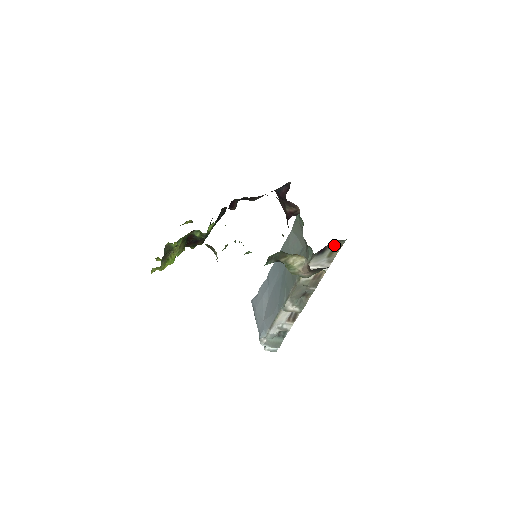
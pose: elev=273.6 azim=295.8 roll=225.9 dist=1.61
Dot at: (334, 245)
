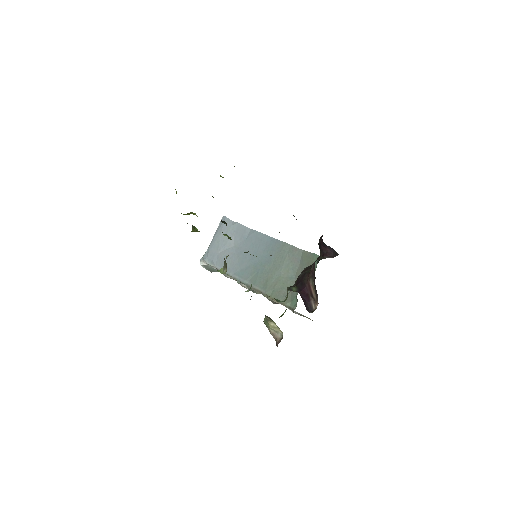
Dot at: occluded
